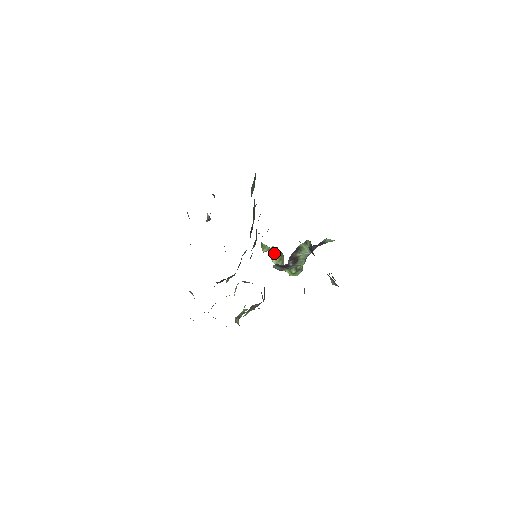
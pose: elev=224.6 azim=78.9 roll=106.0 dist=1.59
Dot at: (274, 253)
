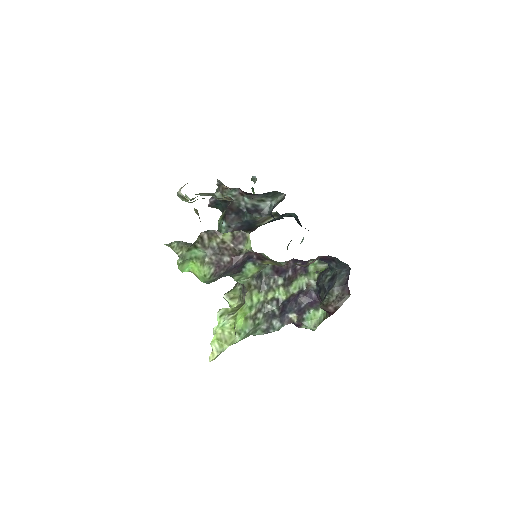
Dot at: occluded
